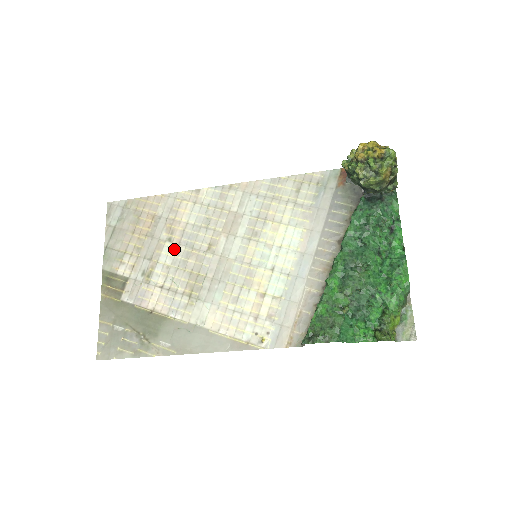
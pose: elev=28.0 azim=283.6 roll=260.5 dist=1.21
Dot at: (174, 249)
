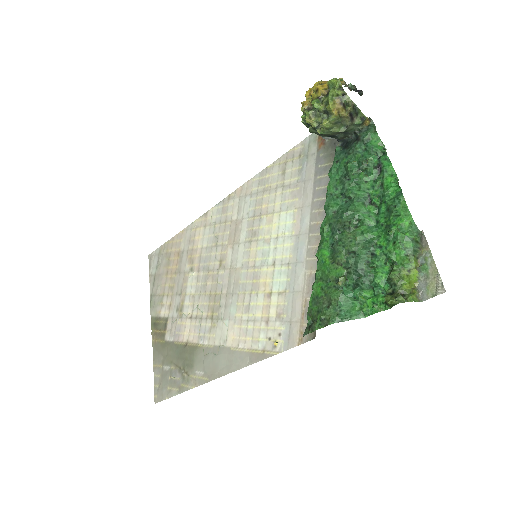
Dot at: (195, 277)
